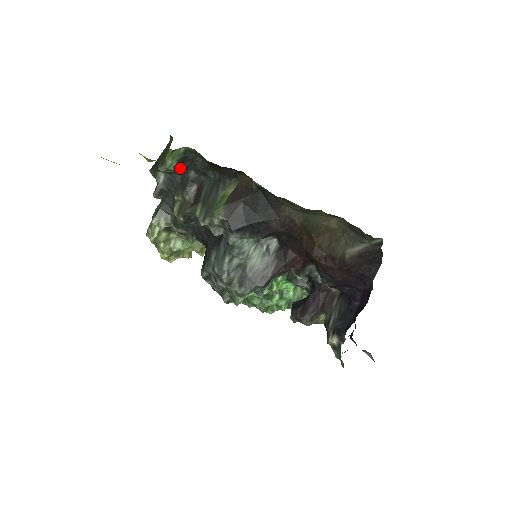
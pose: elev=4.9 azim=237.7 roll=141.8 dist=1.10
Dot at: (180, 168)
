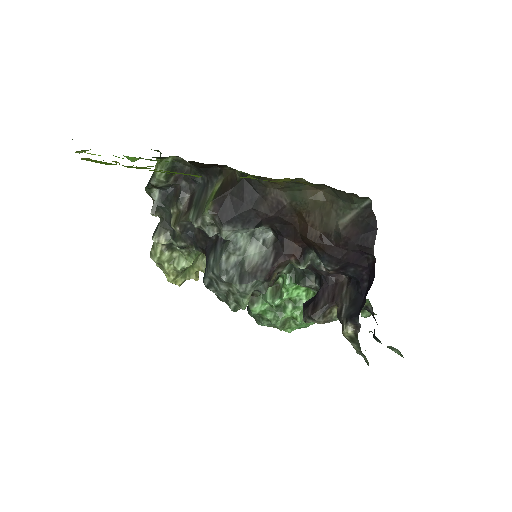
Dot at: (171, 179)
